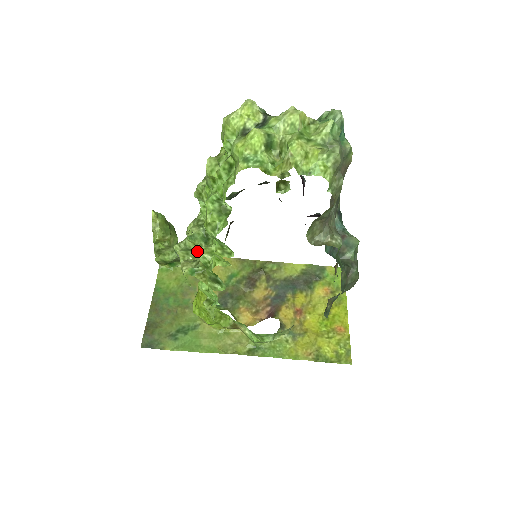
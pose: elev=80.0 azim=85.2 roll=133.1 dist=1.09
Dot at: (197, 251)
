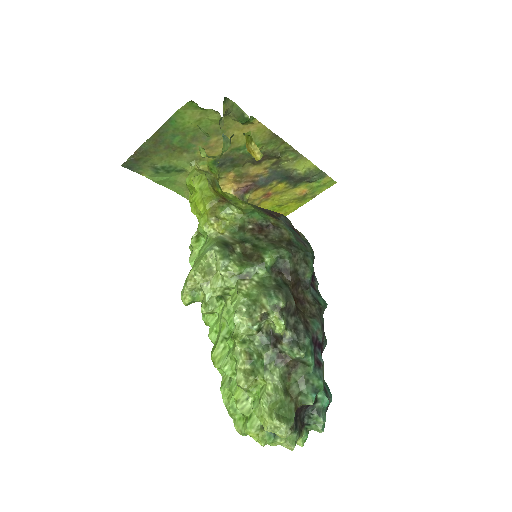
Dot at: occluded
